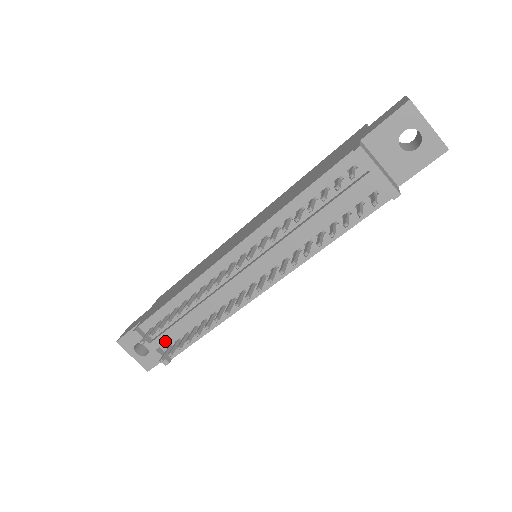
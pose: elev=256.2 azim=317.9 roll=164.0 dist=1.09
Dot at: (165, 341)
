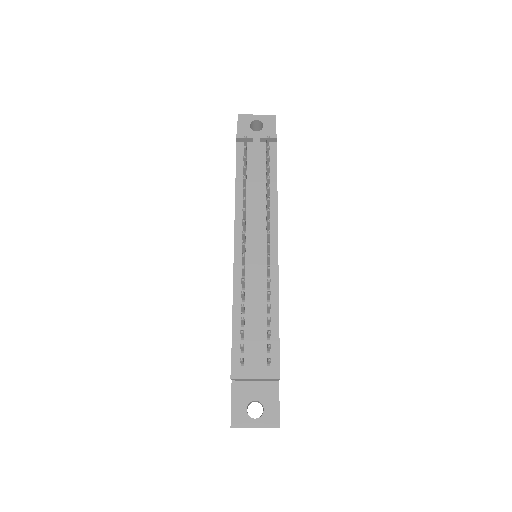
Dot at: (259, 355)
